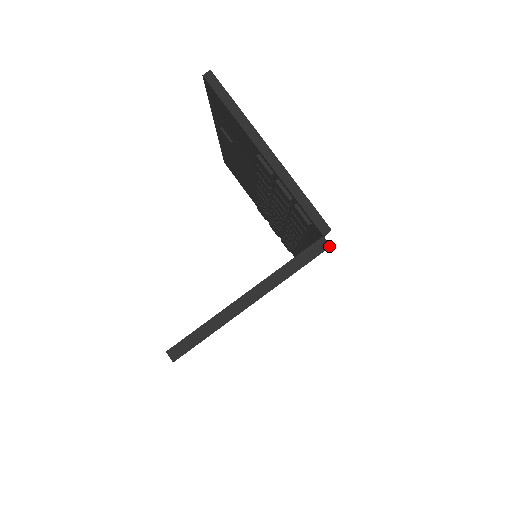
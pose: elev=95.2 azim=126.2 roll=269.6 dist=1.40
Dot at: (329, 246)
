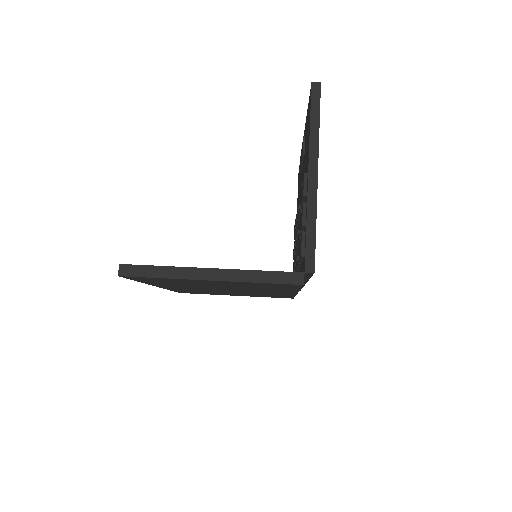
Dot at: (302, 283)
